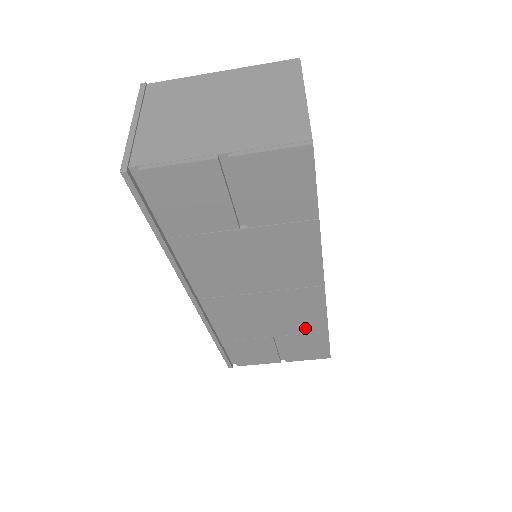
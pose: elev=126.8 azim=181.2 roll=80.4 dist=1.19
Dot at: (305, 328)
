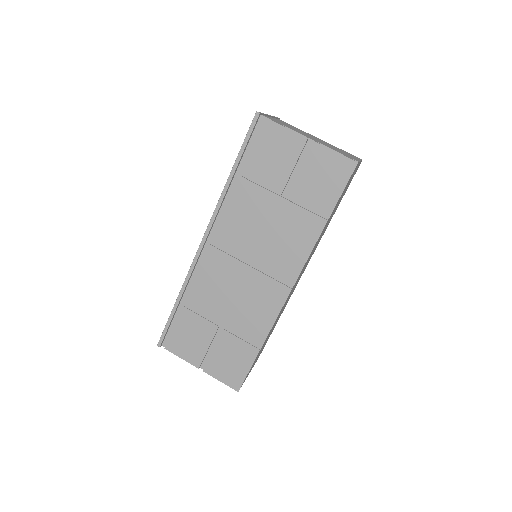
Dot at: (248, 332)
